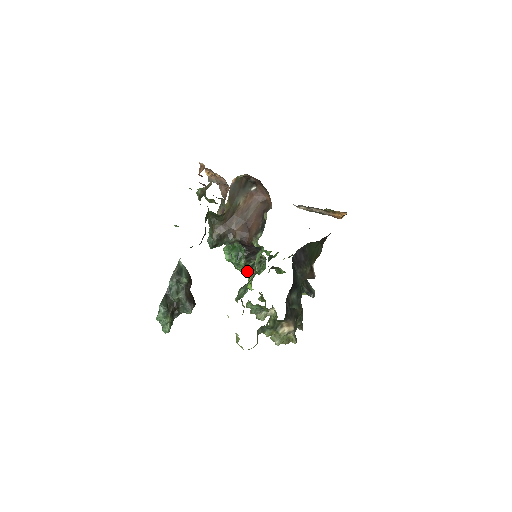
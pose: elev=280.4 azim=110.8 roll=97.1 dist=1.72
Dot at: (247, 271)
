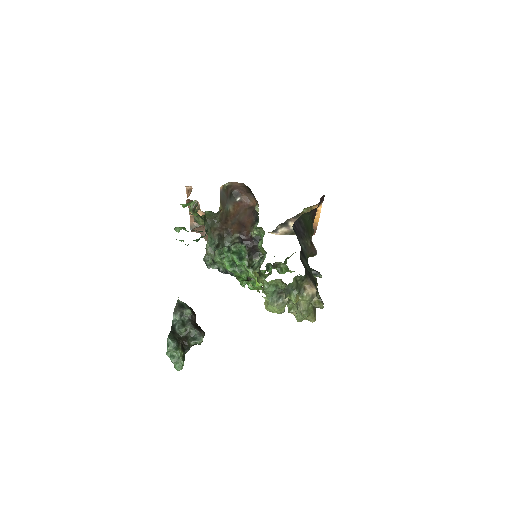
Dot at: (252, 270)
